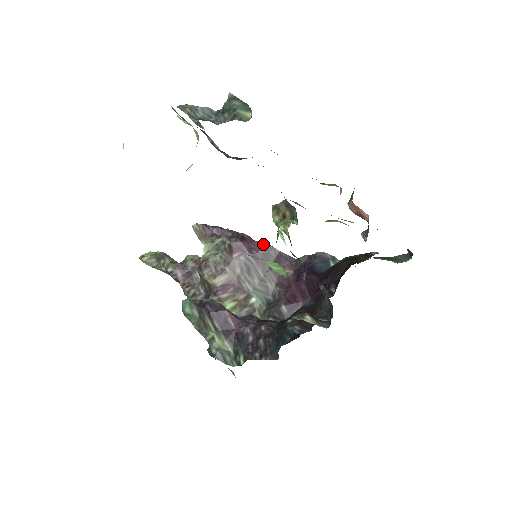
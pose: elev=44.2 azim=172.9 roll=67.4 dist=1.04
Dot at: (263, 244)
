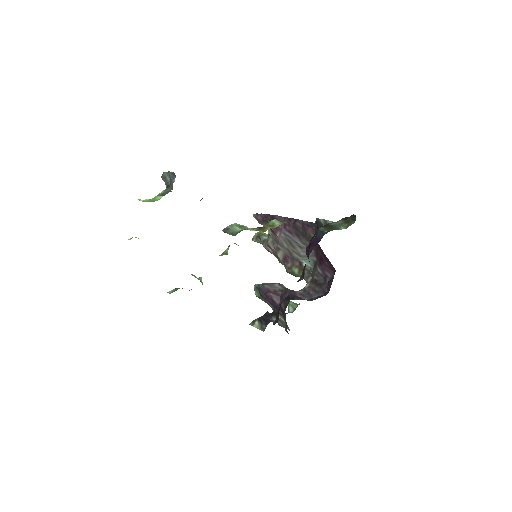
Dot at: (289, 219)
